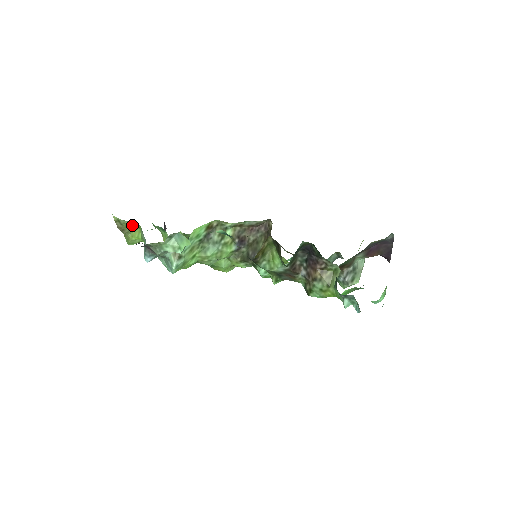
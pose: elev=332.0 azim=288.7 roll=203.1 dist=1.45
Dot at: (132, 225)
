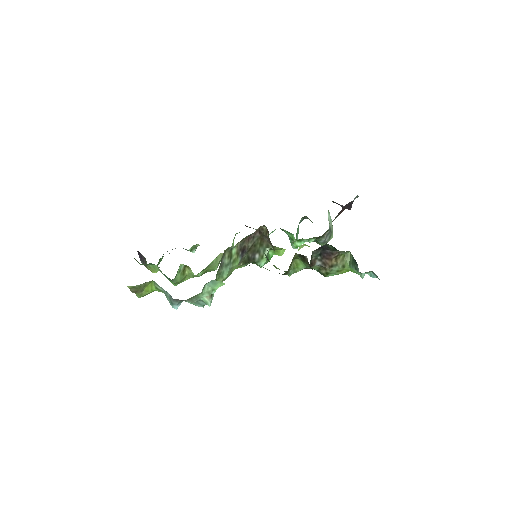
Dot at: (145, 284)
